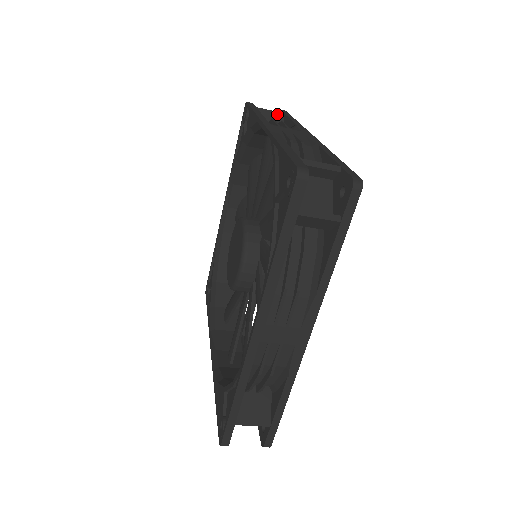
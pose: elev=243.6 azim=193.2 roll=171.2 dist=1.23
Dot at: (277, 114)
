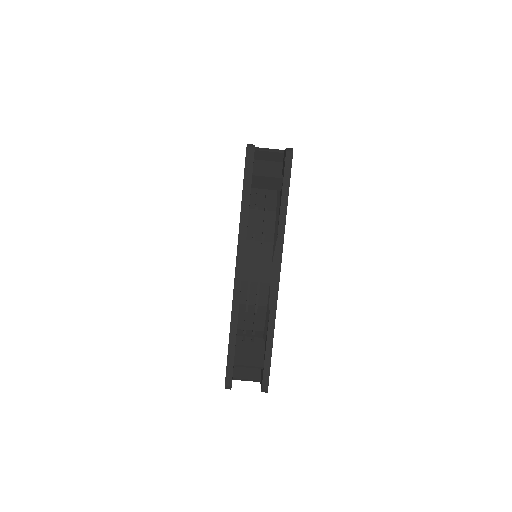
Dot at: occluded
